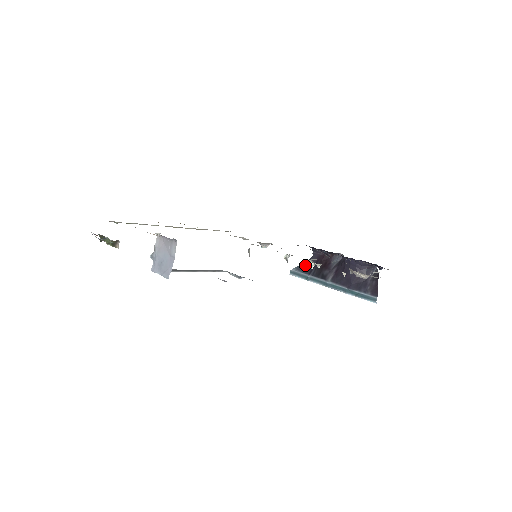
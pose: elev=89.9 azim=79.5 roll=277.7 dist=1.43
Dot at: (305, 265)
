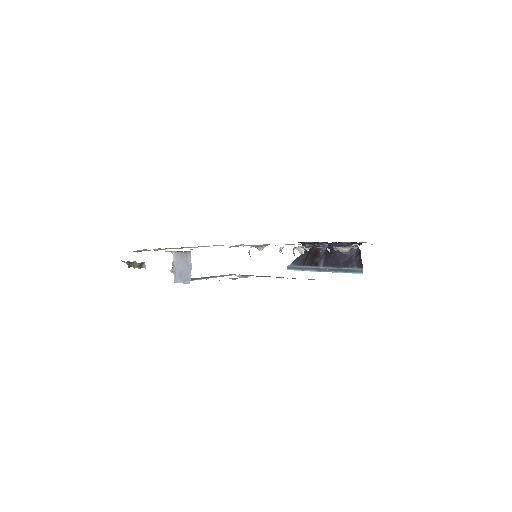
Dot at: (299, 259)
